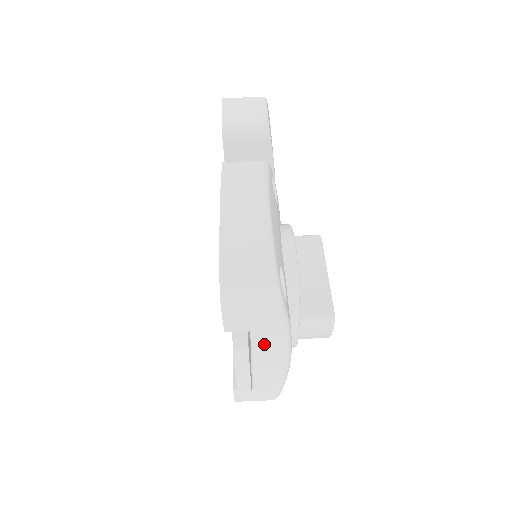
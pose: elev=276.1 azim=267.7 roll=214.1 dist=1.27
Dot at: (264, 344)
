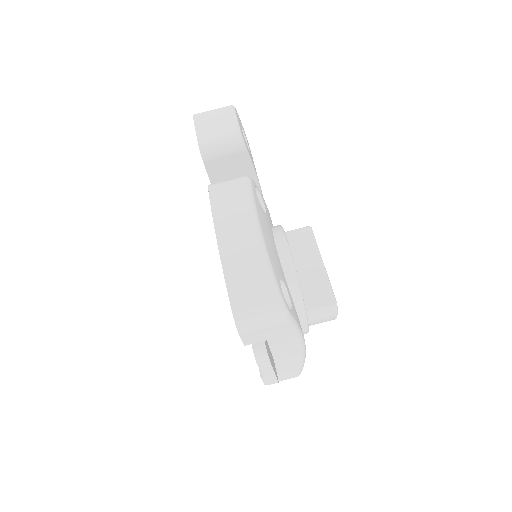
Dot at: (280, 345)
